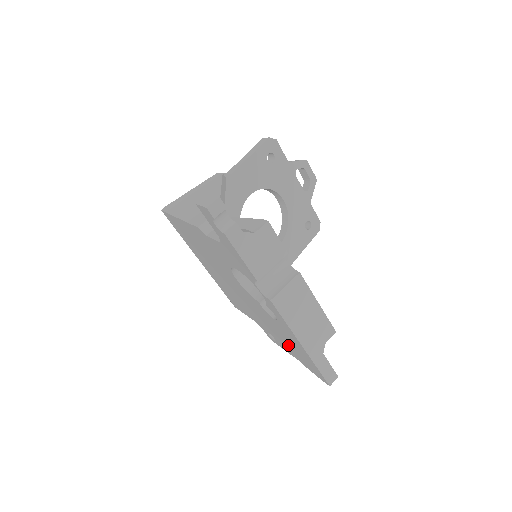
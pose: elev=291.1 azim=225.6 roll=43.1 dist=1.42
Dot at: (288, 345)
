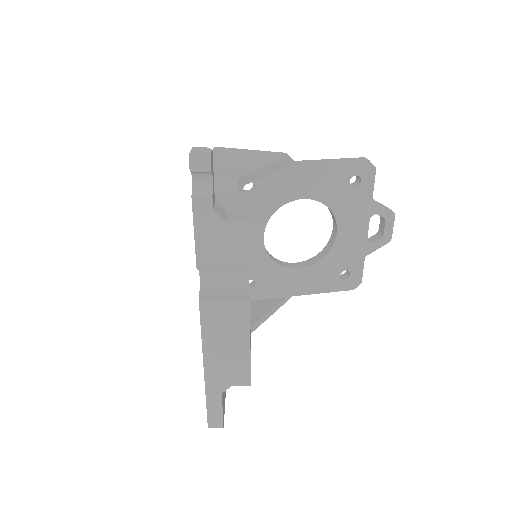
Dot at: occluded
